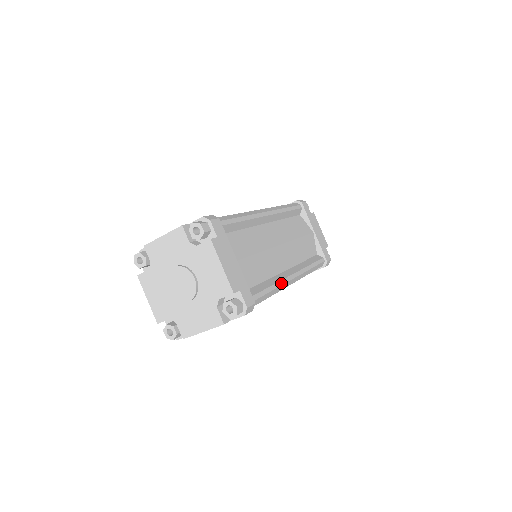
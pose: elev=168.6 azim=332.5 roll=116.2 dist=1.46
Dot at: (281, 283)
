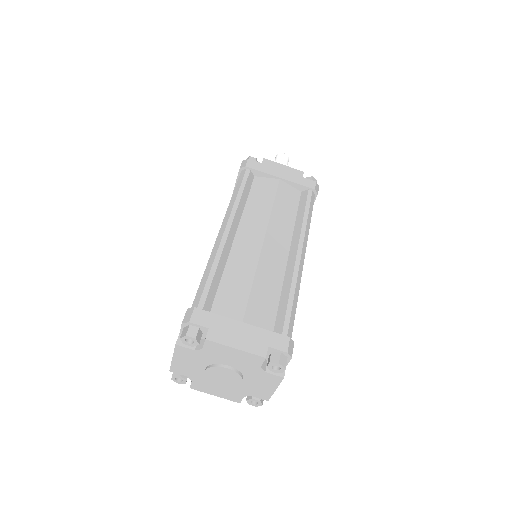
Dot at: occluded
